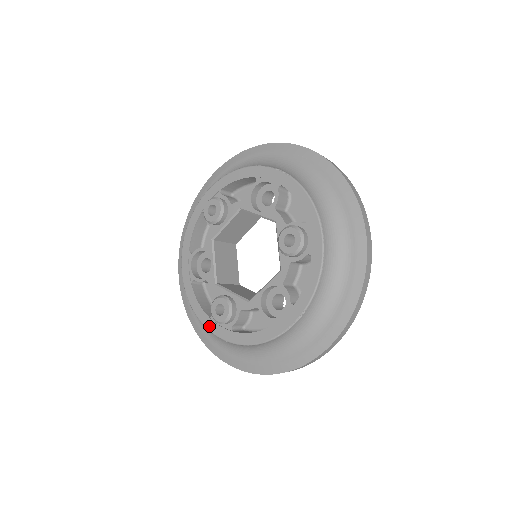
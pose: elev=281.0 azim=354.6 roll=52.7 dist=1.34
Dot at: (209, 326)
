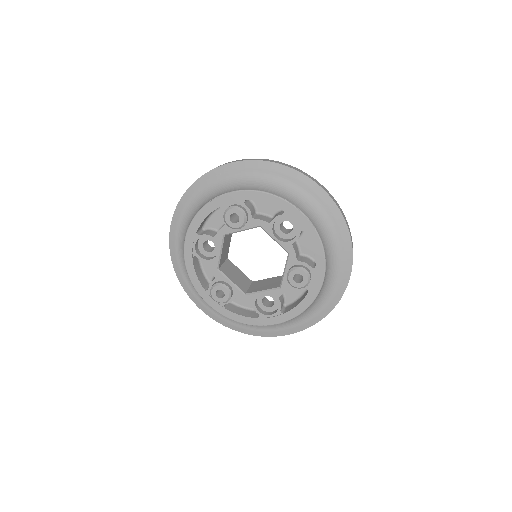
Dot at: (203, 296)
